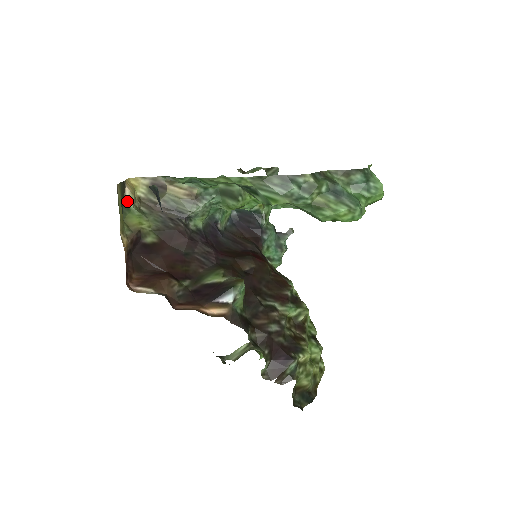
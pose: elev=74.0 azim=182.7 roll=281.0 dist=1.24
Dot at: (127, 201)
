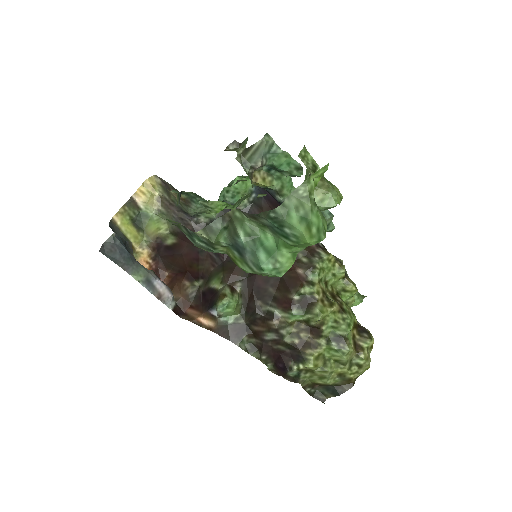
Dot at: (144, 210)
